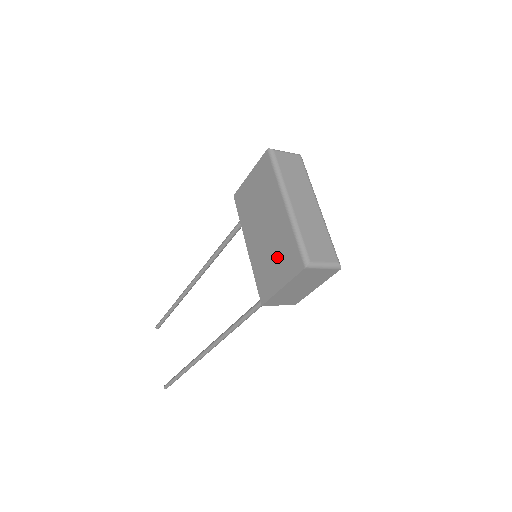
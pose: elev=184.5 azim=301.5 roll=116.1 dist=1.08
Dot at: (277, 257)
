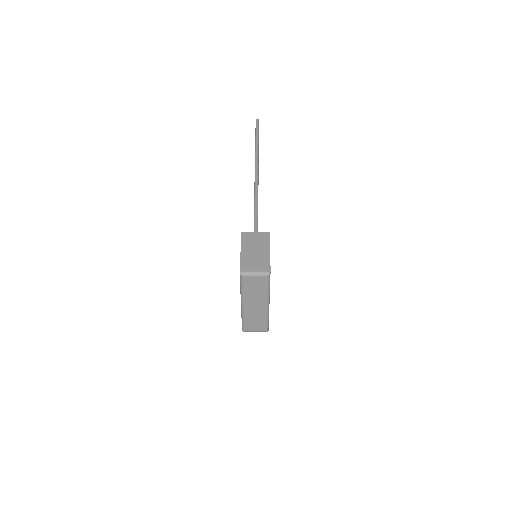
Dot at: occluded
